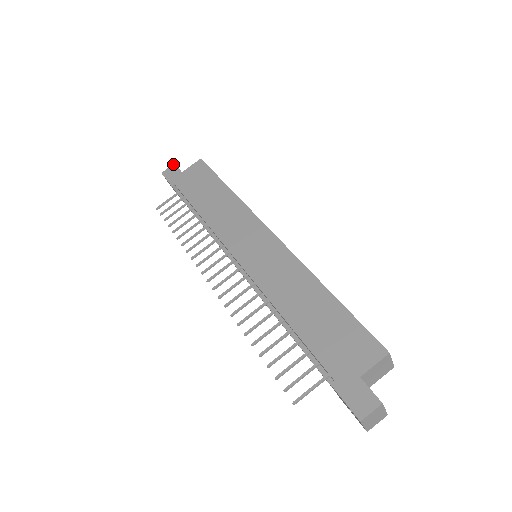
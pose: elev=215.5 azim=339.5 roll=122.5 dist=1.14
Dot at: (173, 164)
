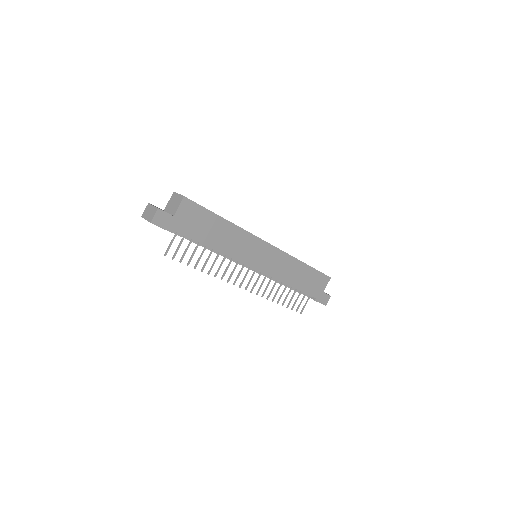
Dot at: (158, 210)
